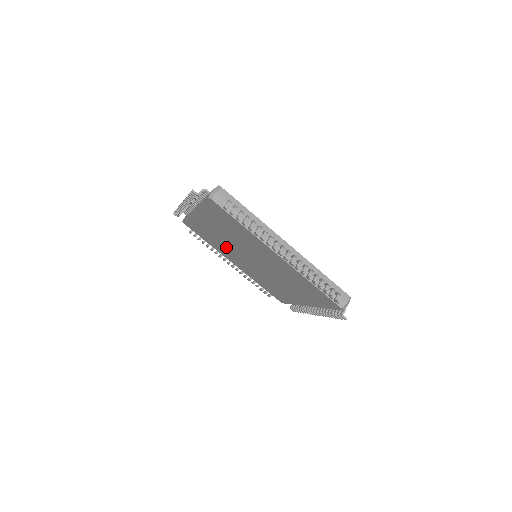
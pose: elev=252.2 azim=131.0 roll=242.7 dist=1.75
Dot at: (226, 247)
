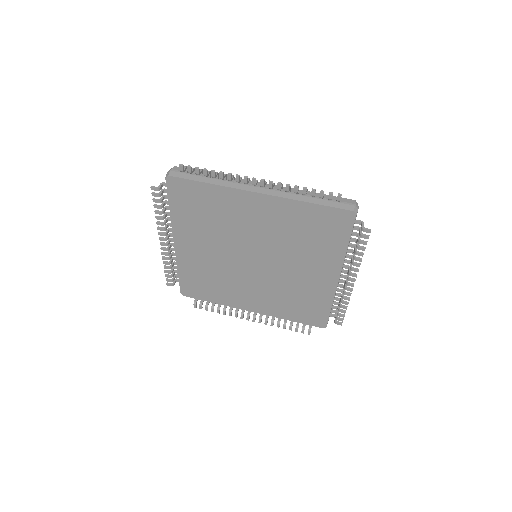
Dot at: (227, 277)
